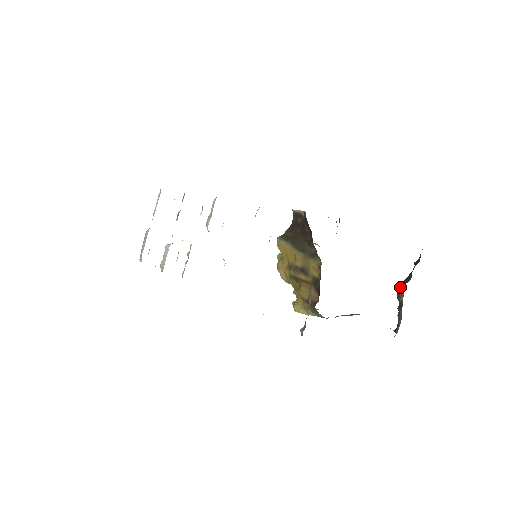
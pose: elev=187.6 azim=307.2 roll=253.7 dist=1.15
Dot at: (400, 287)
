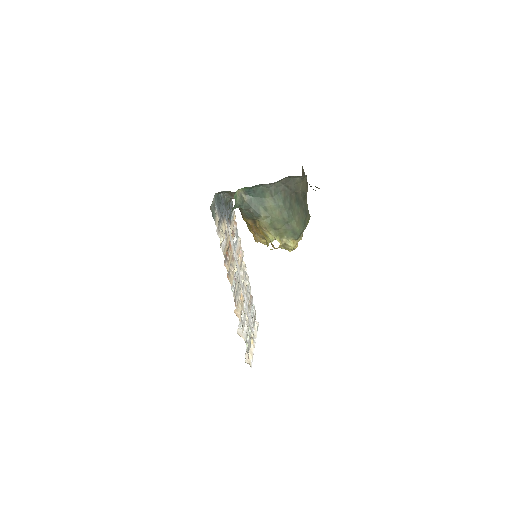
Dot at: occluded
